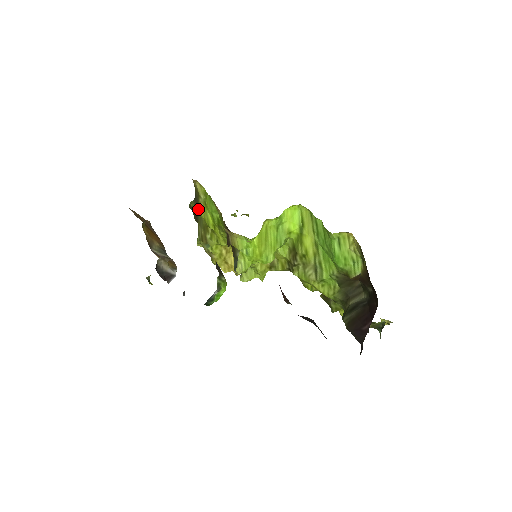
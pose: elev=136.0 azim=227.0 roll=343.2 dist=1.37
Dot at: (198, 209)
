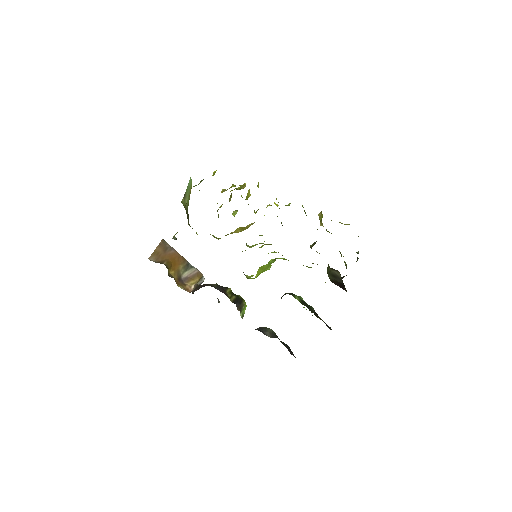
Dot at: occluded
